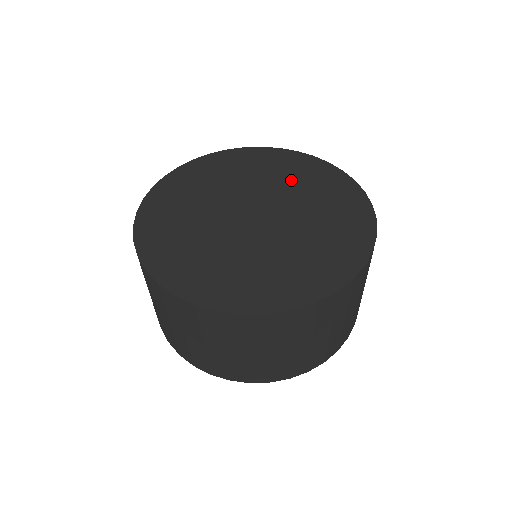
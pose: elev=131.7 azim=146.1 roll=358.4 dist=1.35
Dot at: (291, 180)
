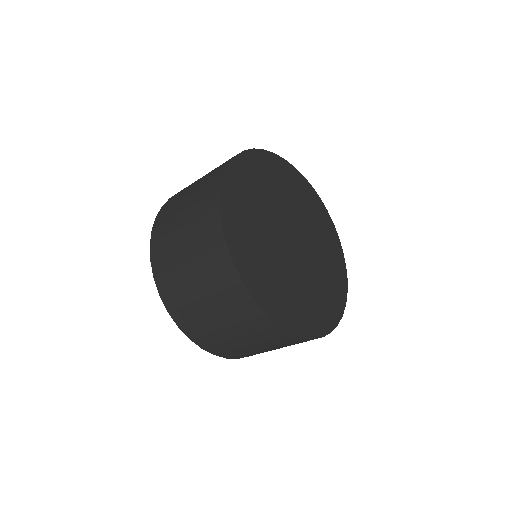
Dot at: (272, 188)
